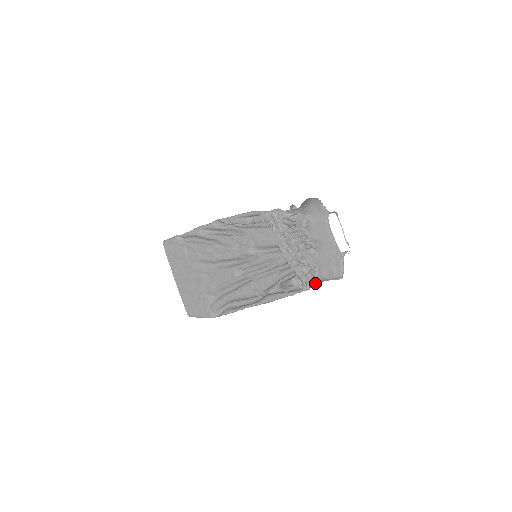
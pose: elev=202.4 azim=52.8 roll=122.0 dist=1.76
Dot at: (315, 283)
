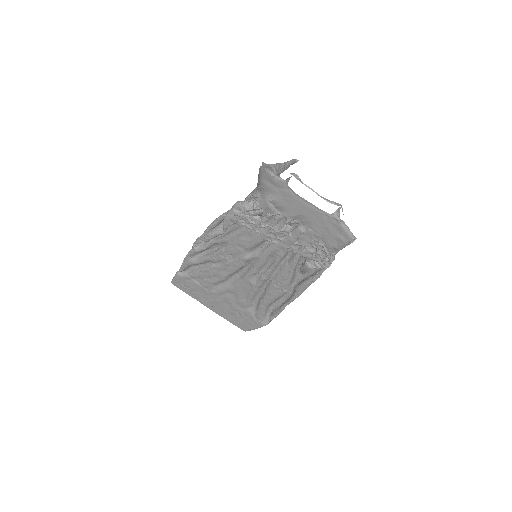
Dot at: (331, 257)
